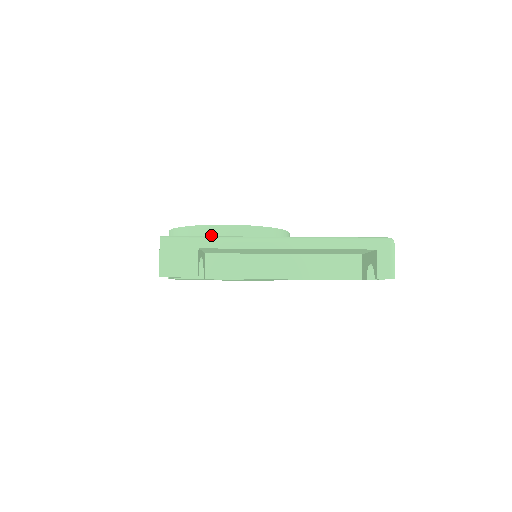
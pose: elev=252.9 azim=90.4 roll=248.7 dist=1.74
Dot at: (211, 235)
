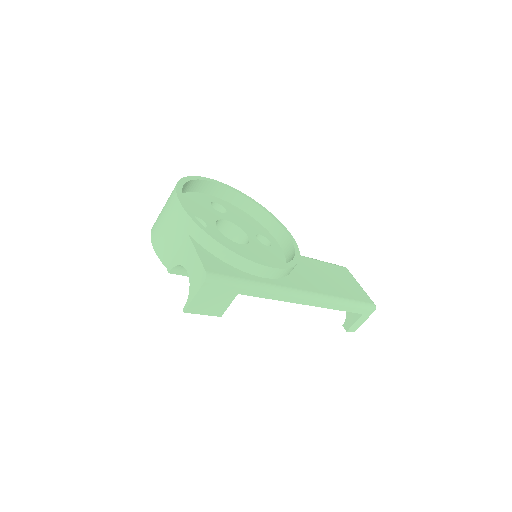
Dot at: (250, 272)
